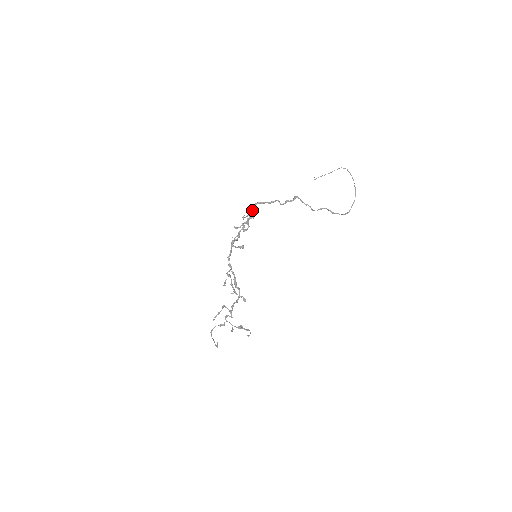
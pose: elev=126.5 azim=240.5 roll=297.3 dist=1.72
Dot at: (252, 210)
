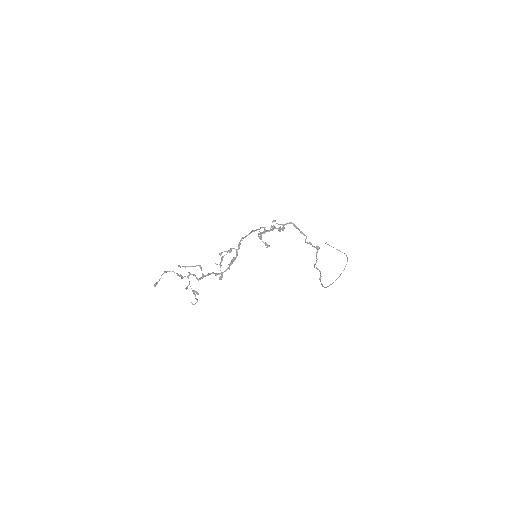
Dot at: (286, 224)
